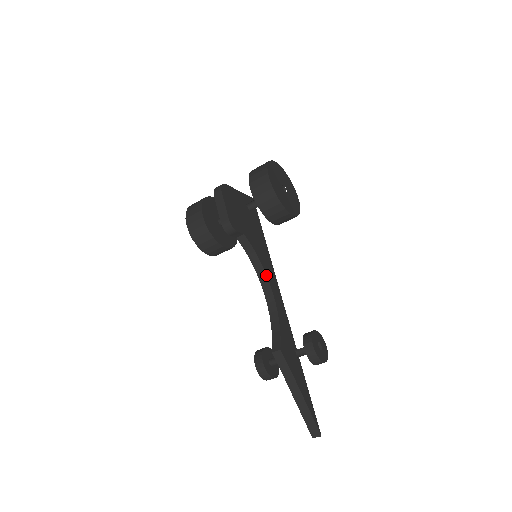
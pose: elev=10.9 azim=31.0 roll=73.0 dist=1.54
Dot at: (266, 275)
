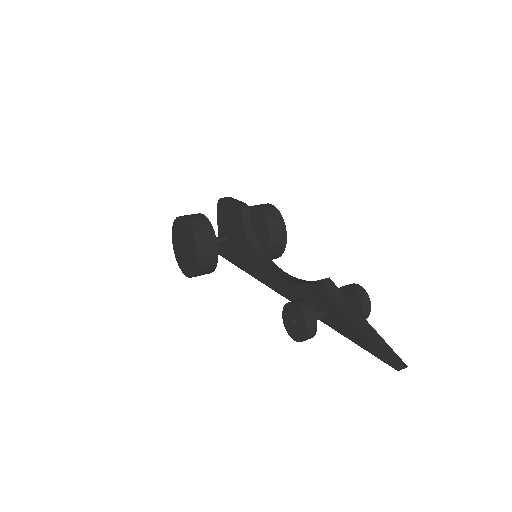
Dot at: (274, 263)
